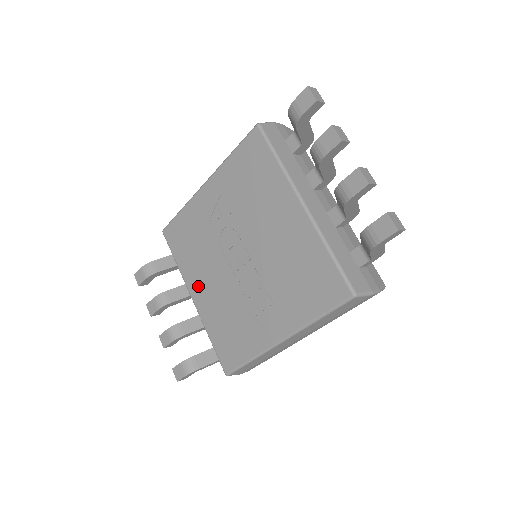
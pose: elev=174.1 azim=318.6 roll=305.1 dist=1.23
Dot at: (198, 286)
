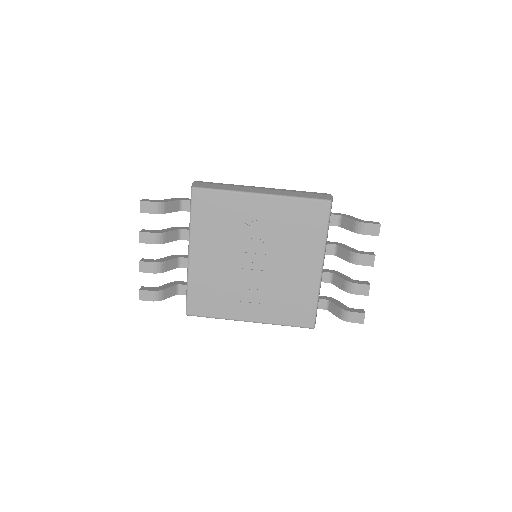
Dot at: (203, 251)
